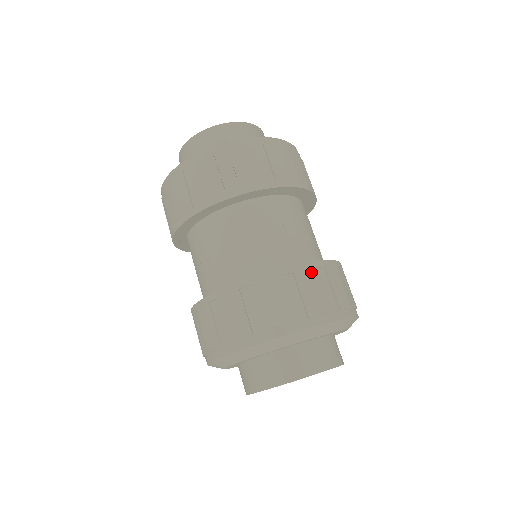
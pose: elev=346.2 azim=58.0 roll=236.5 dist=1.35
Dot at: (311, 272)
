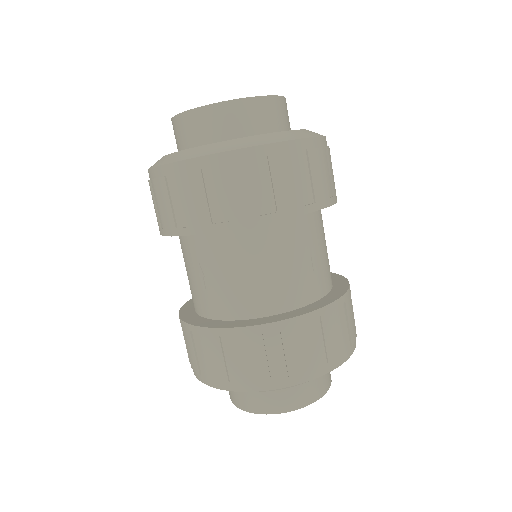
Dot at: (335, 313)
